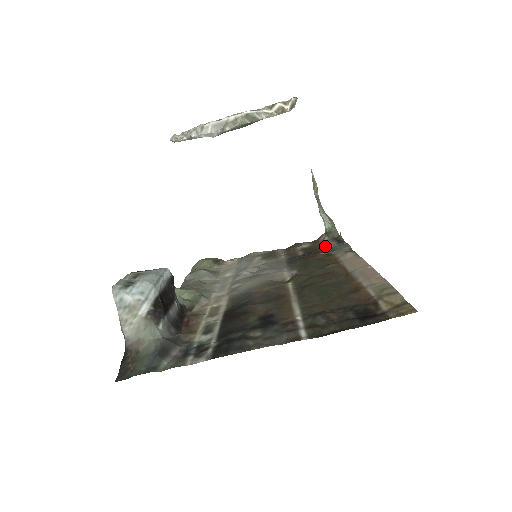
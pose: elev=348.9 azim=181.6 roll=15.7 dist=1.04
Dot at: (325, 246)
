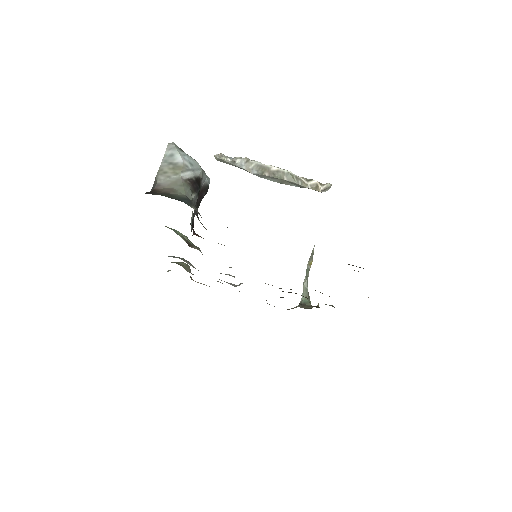
Dot at: occluded
